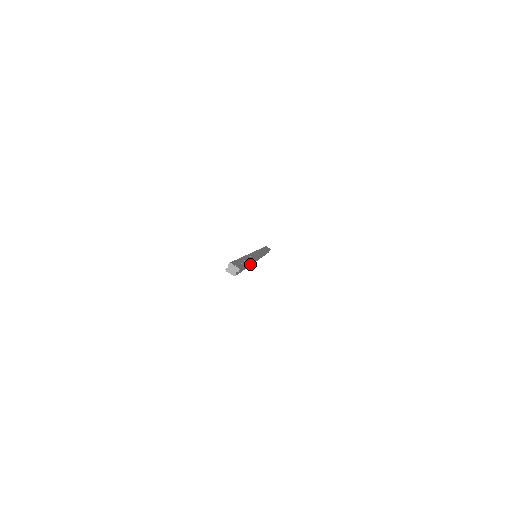
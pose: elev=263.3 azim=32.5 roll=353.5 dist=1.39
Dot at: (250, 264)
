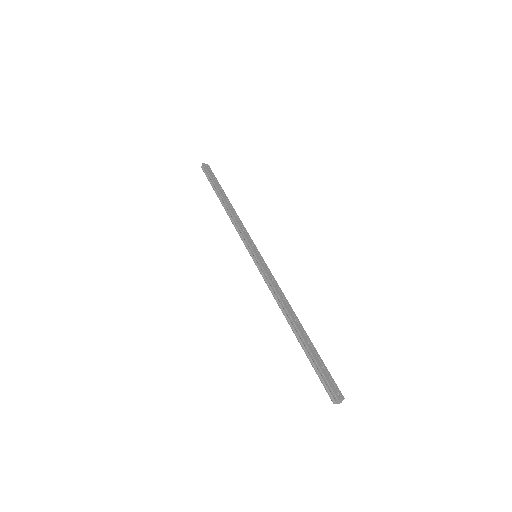
Dot at: occluded
